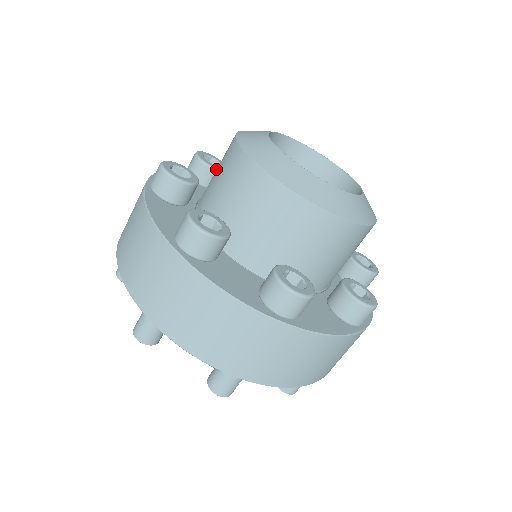
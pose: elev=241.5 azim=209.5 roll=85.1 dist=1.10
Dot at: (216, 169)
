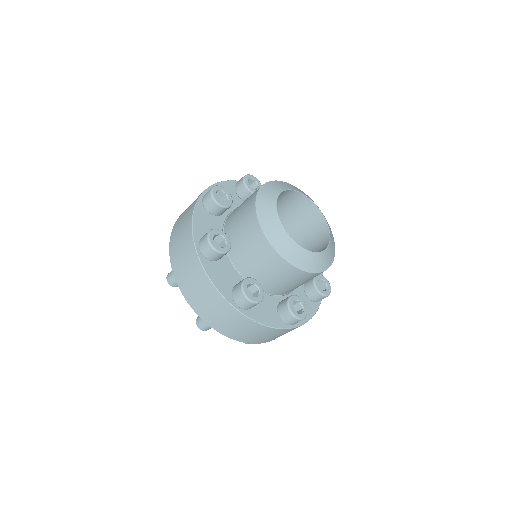
Dot at: (252, 192)
